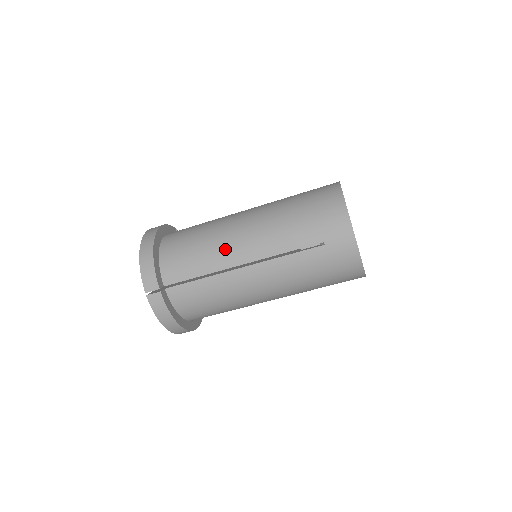
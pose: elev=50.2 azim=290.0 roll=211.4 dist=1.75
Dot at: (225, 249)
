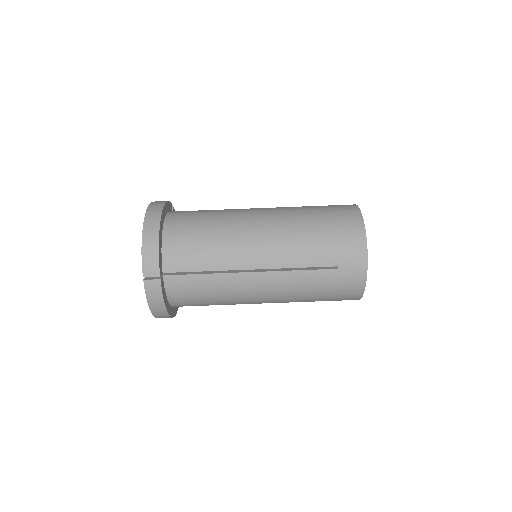
Dot at: (237, 250)
